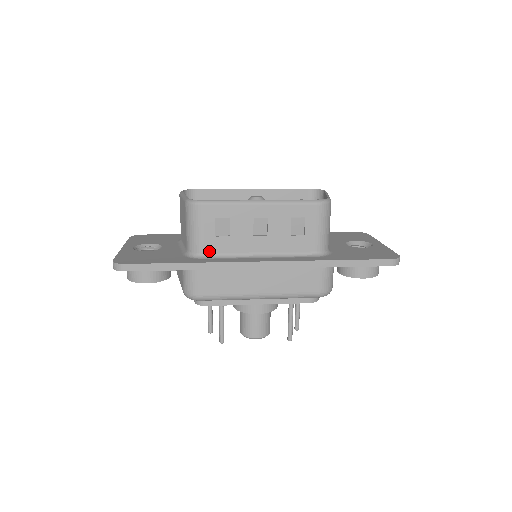
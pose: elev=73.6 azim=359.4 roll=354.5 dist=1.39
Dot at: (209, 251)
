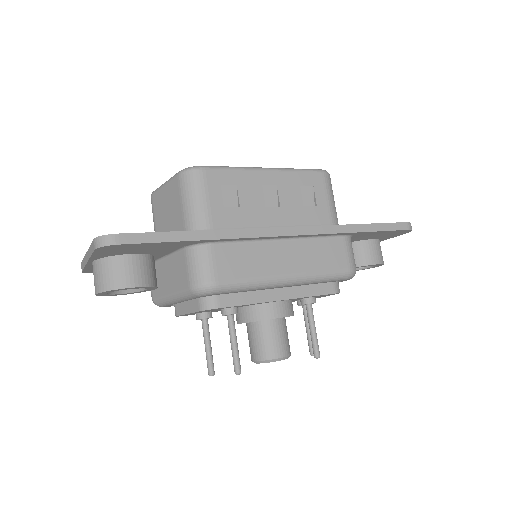
Dot at: (218, 226)
